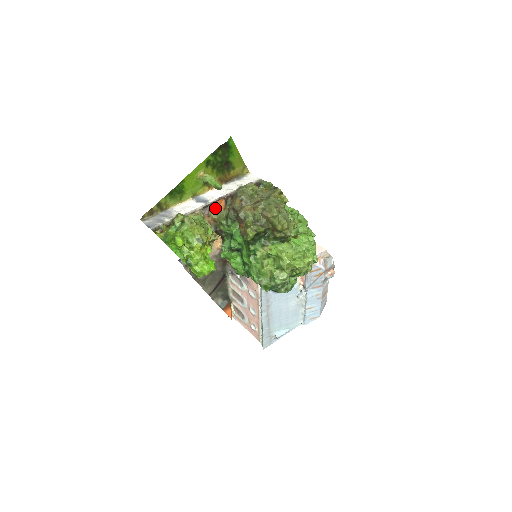
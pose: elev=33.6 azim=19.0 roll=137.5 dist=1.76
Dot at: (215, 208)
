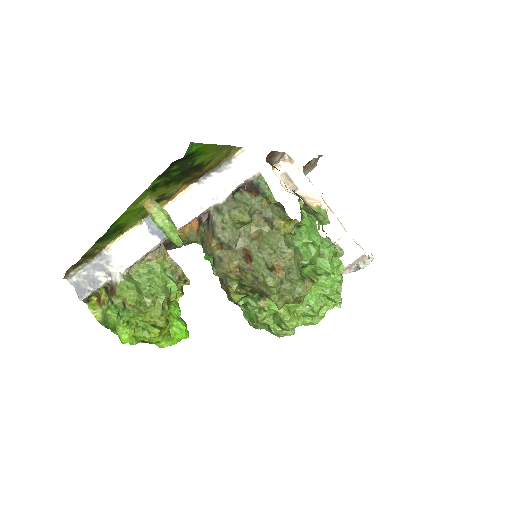
Dot at: (182, 231)
